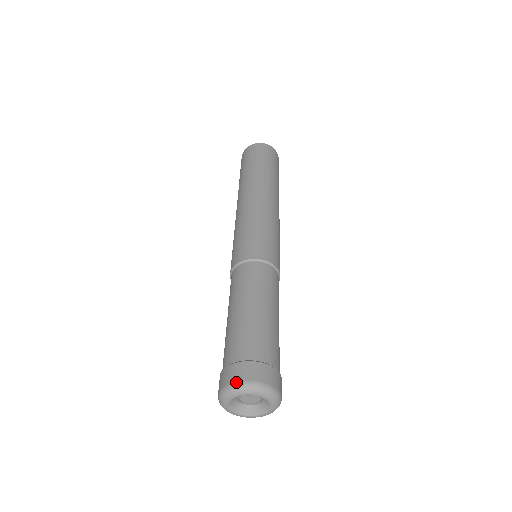
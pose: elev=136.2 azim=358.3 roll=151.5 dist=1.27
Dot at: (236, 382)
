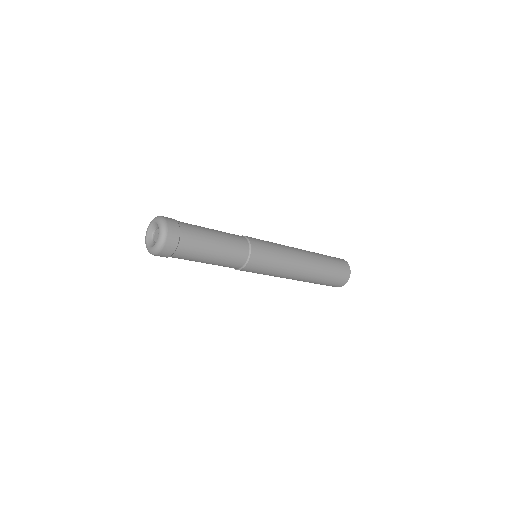
Dot at: occluded
